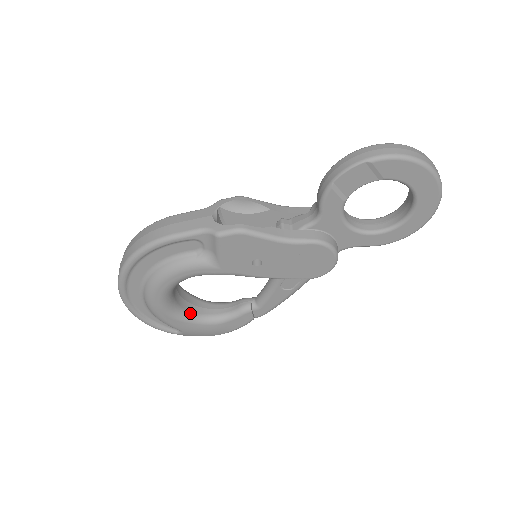
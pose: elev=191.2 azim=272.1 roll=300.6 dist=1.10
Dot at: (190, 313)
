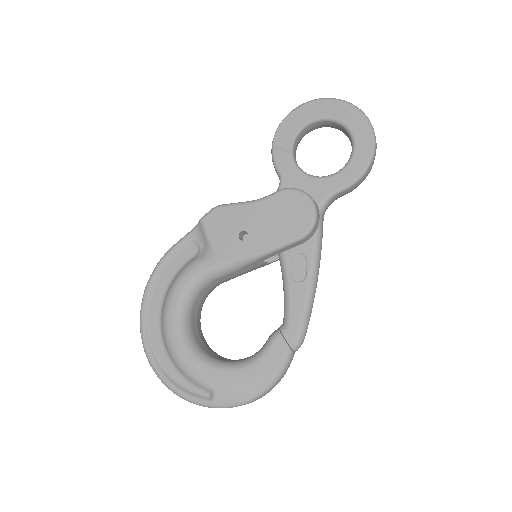
Dot at: (217, 359)
